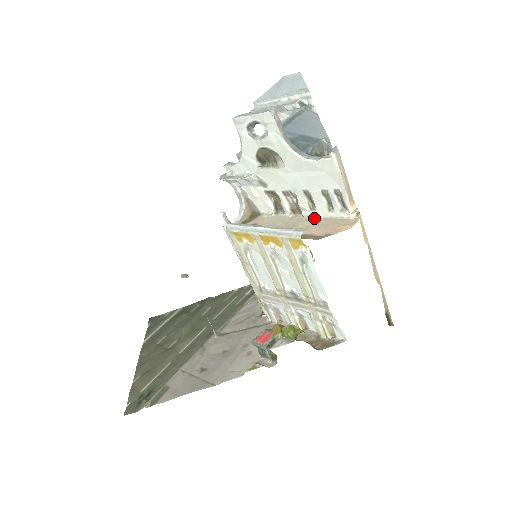
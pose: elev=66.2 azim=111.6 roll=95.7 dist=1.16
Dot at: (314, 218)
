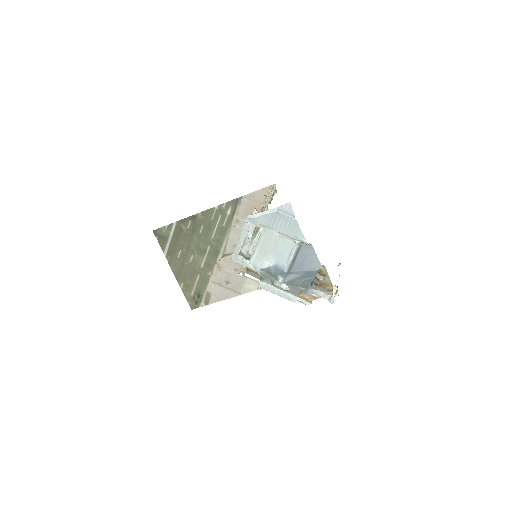
Dot at: occluded
